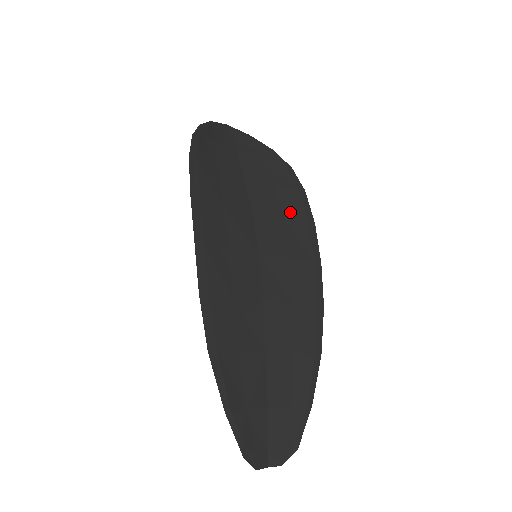
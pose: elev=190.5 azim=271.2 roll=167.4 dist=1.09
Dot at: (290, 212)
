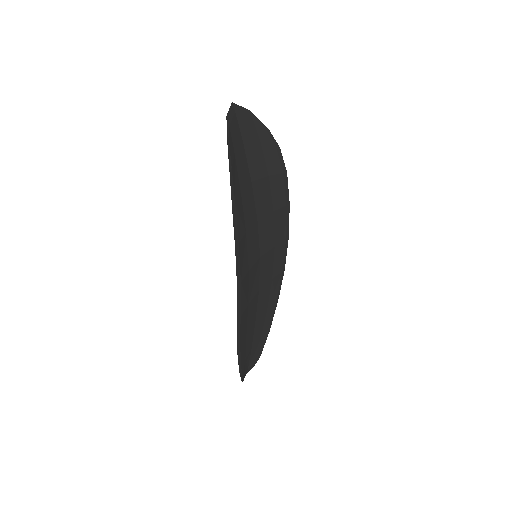
Dot at: (277, 202)
